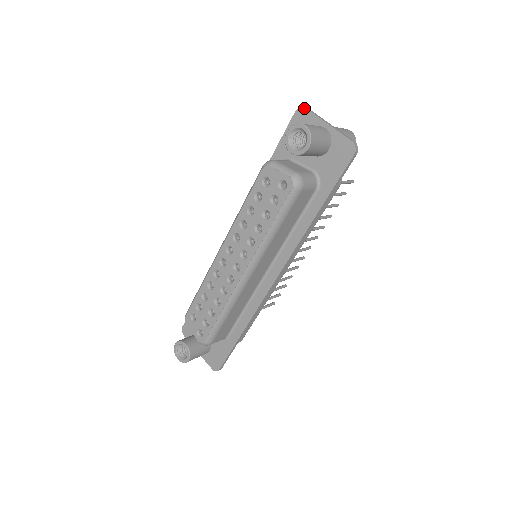
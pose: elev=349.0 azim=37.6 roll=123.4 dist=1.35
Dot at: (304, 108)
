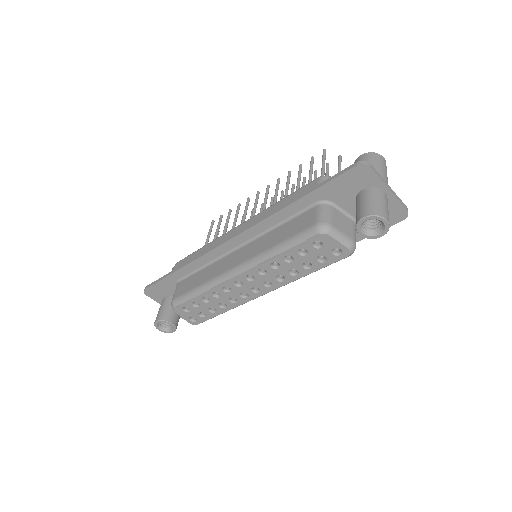
Dot at: (369, 167)
